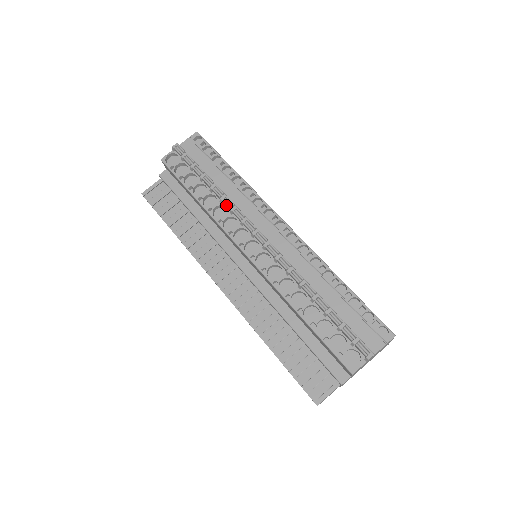
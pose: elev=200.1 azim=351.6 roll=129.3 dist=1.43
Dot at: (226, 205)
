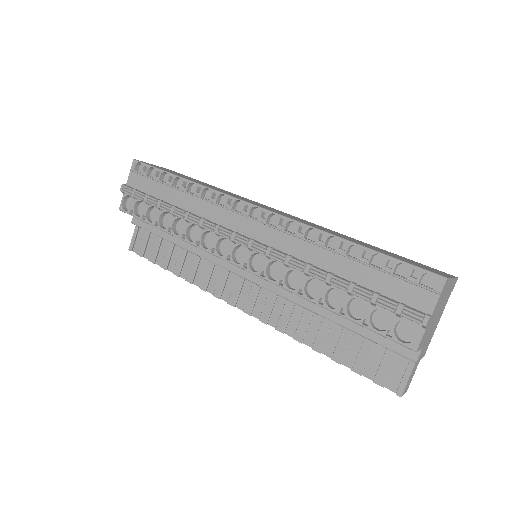
Dot at: (193, 223)
